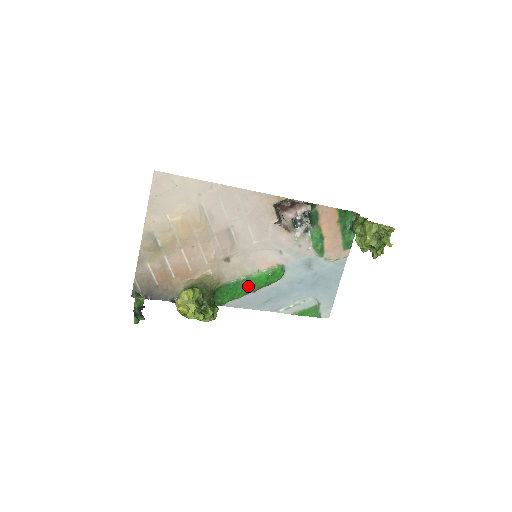
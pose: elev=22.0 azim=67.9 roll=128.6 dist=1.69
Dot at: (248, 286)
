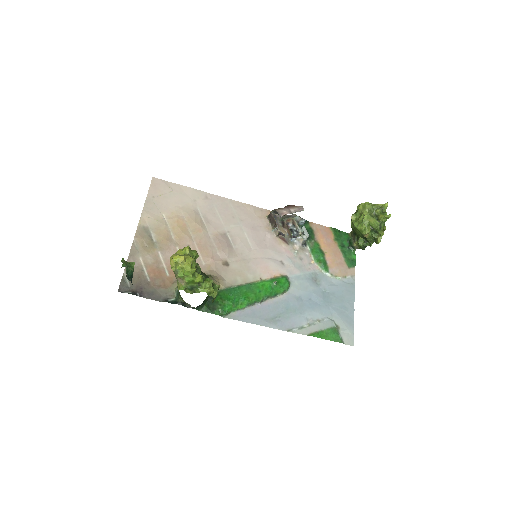
Dot at: (251, 294)
